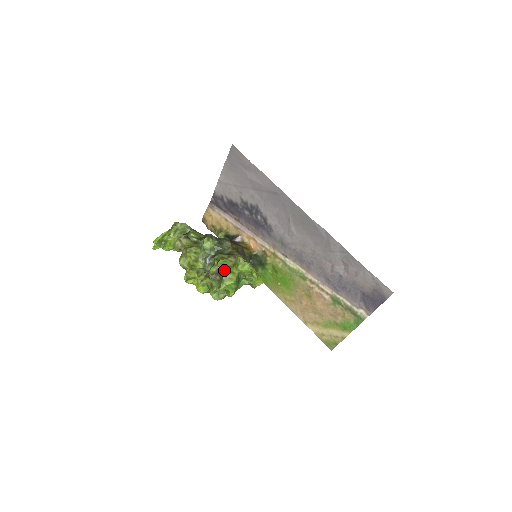
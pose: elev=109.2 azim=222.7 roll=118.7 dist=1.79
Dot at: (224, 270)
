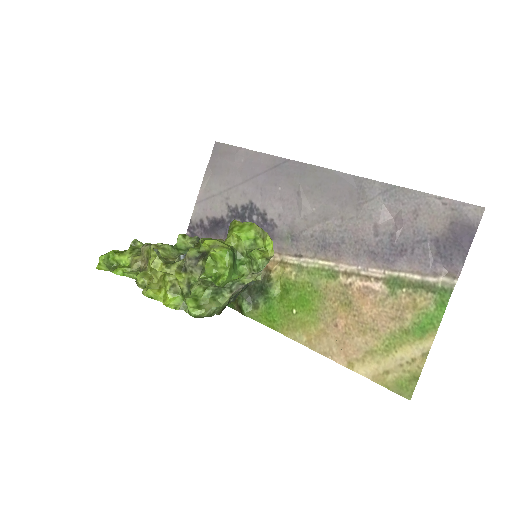
Dot at: occluded
